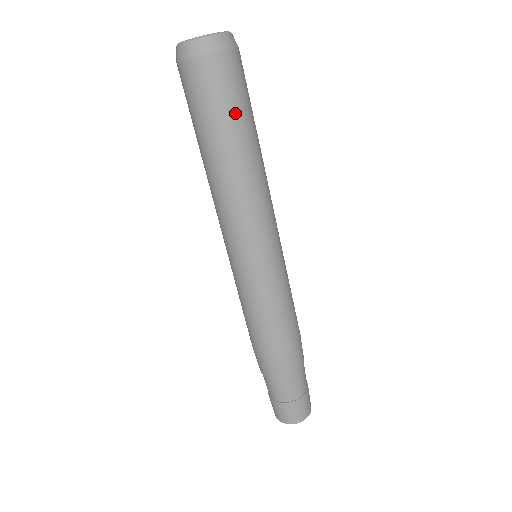
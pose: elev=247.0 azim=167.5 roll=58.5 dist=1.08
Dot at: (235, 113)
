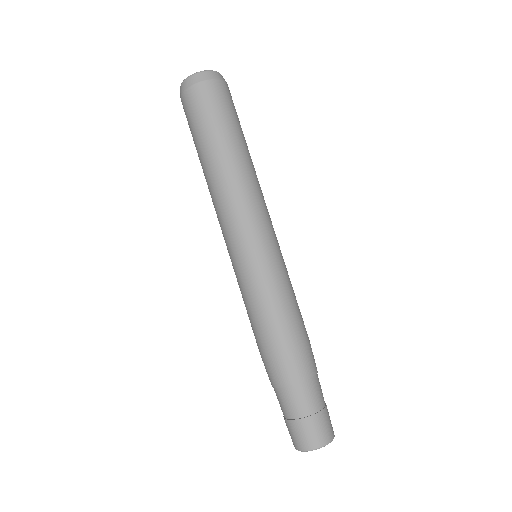
Dot at: (232, 122)
